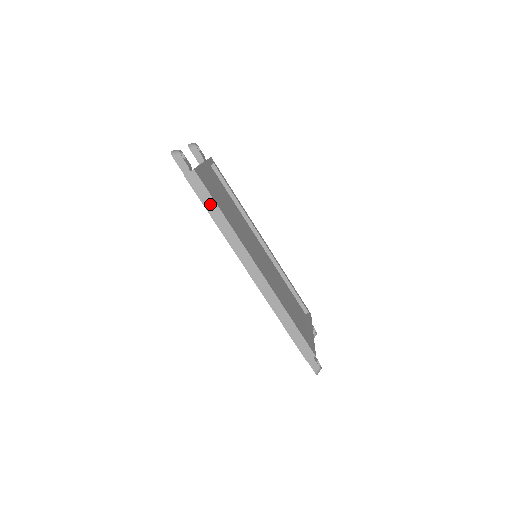
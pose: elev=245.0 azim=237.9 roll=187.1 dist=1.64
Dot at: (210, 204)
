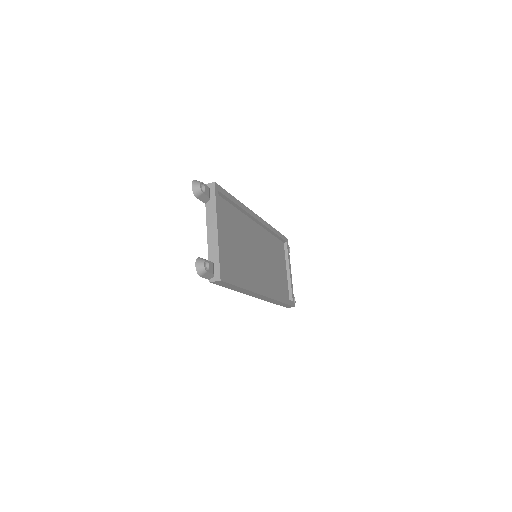
Dot at: (231, 287)
